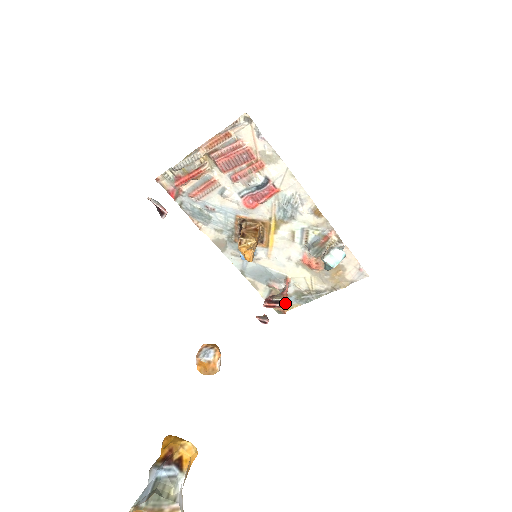
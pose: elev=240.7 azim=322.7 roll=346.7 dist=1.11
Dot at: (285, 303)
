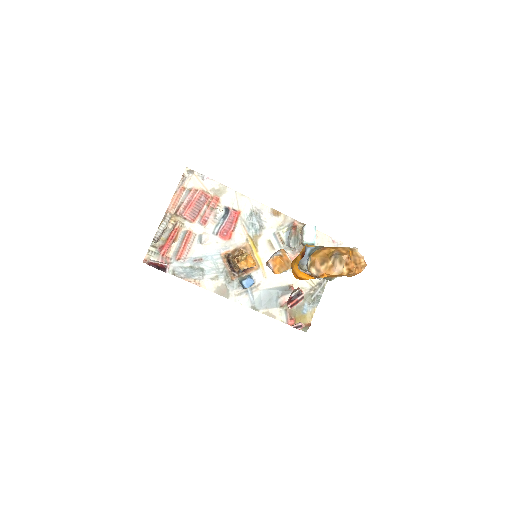
Dot at: (304, 316)
